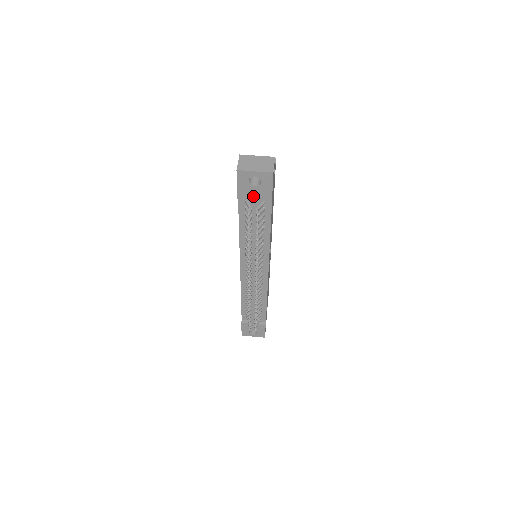
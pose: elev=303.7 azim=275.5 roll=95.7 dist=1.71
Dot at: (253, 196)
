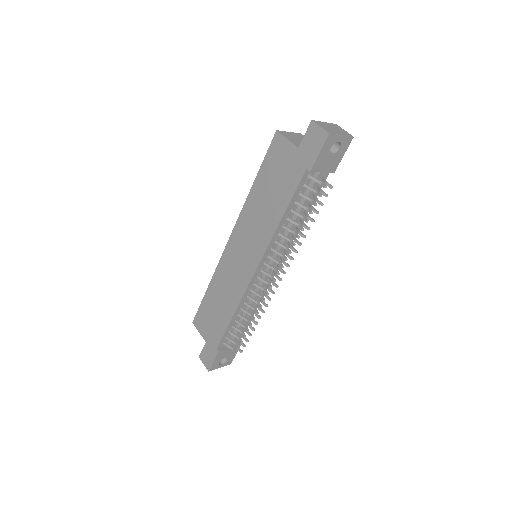
Dot at: (324, 167)
